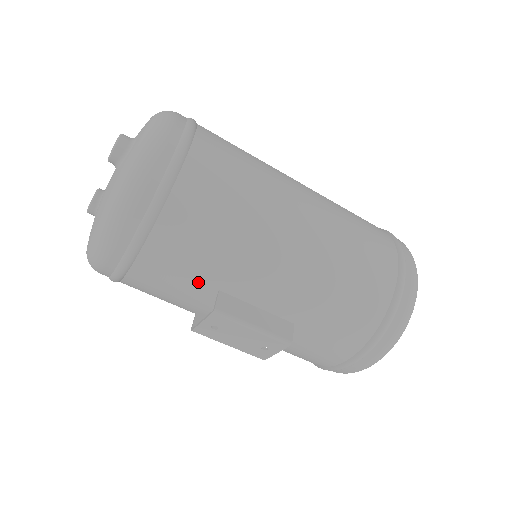
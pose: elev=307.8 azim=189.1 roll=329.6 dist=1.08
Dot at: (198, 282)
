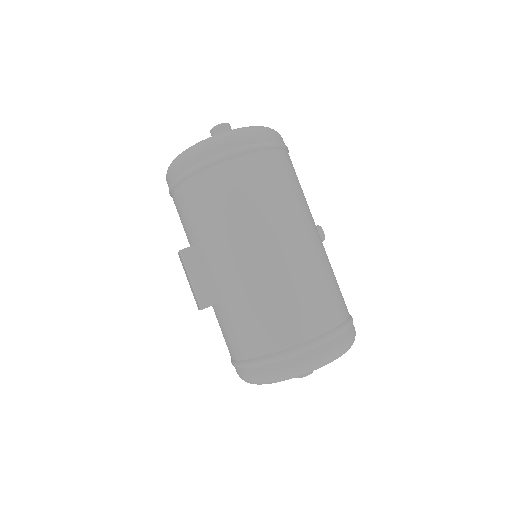
Dot at: (189, 230)
